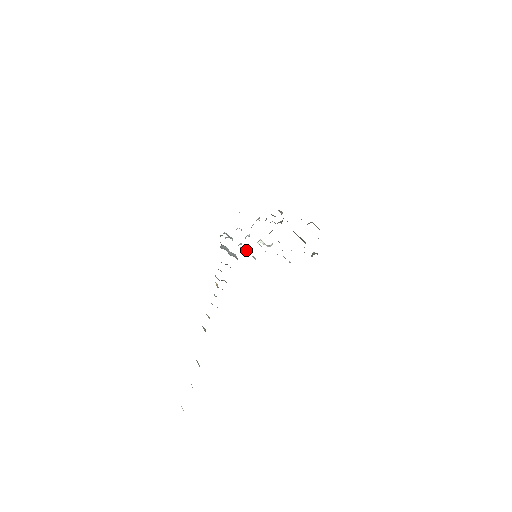
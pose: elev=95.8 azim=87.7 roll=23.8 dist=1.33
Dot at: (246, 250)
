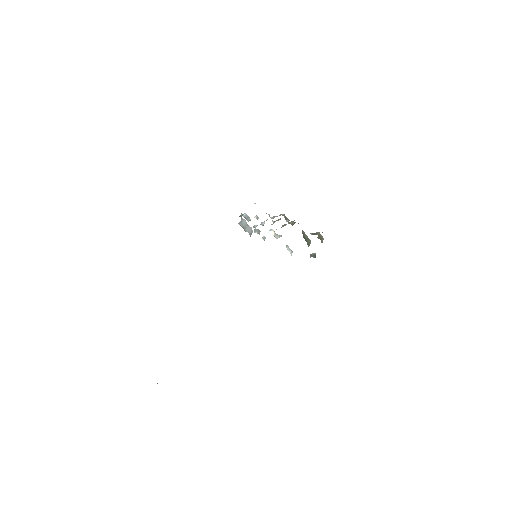
Dot at: (259, 231)
